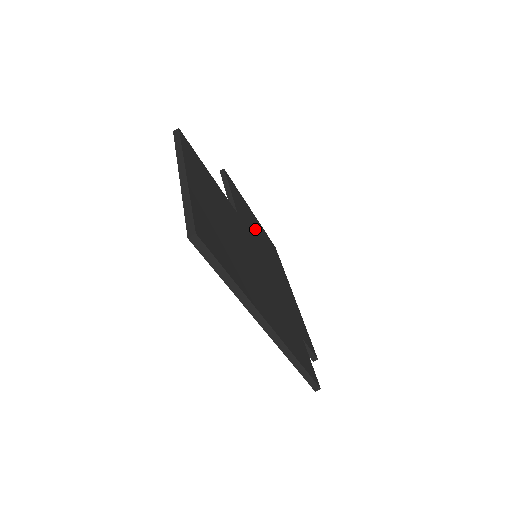
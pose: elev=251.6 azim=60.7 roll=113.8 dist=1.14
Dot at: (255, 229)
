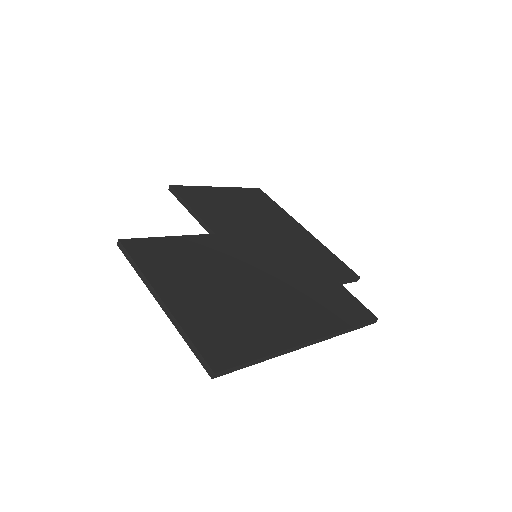
Dot at: (235, 212)
